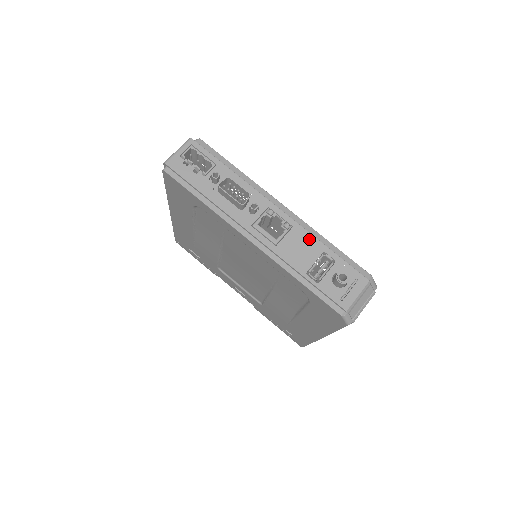
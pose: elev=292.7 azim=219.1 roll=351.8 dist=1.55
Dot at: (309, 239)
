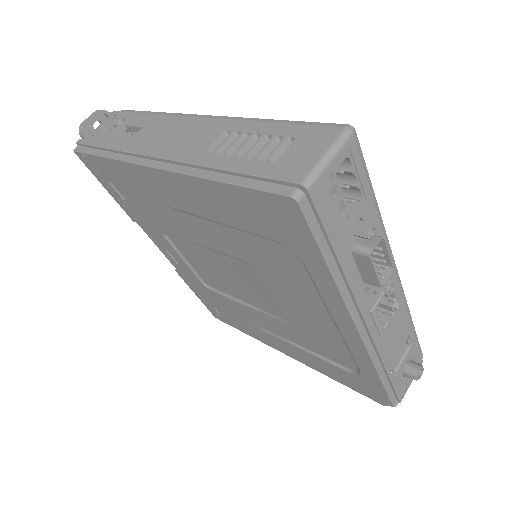
Dot at: (405, 321)
